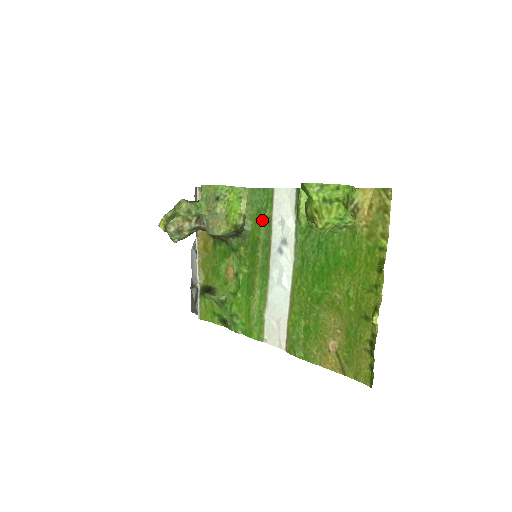
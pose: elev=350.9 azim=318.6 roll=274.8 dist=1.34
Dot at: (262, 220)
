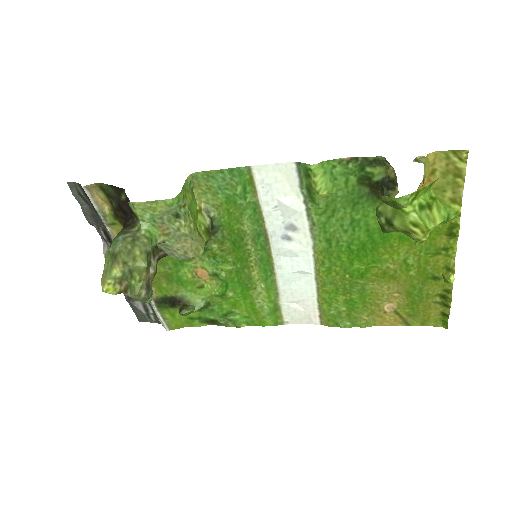
Dot at: (241, 209)
